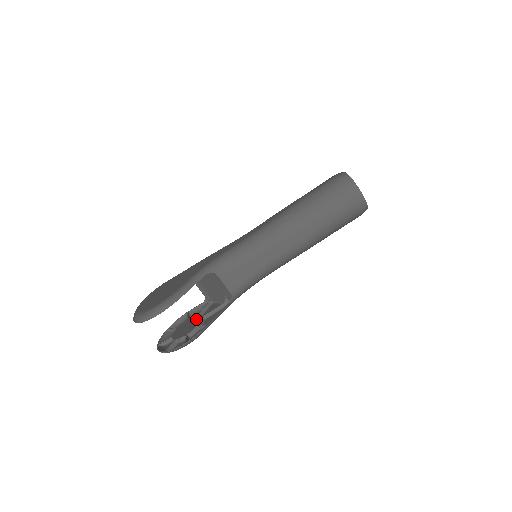
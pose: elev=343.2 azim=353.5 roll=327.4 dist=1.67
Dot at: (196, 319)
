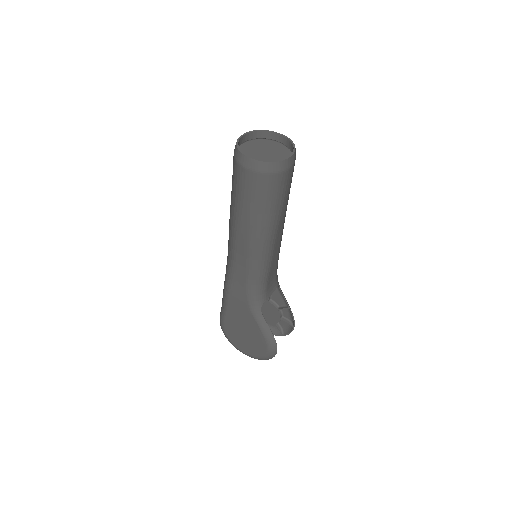
Dot at: (265, 305)
